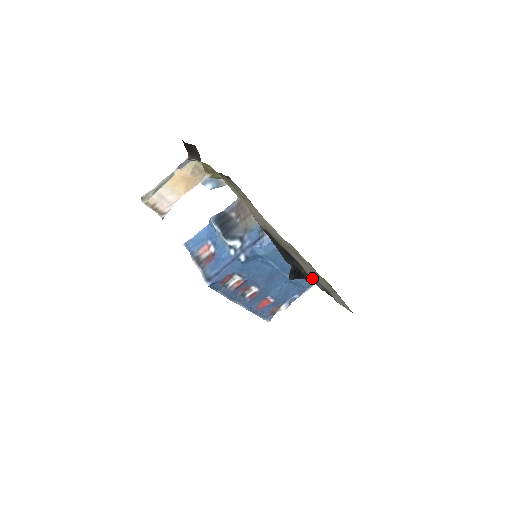
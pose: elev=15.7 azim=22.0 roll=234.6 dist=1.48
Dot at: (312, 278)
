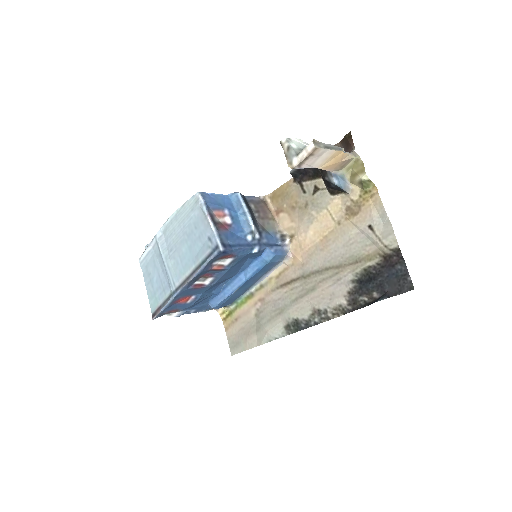
Dot at: (334, 309)
